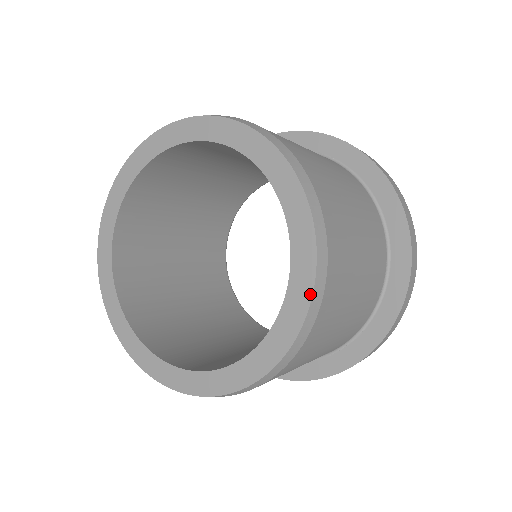
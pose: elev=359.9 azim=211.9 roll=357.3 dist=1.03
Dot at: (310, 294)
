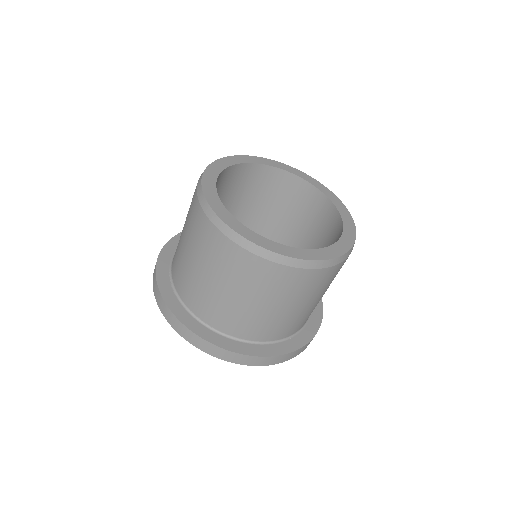
Dot at: (355, 227)
